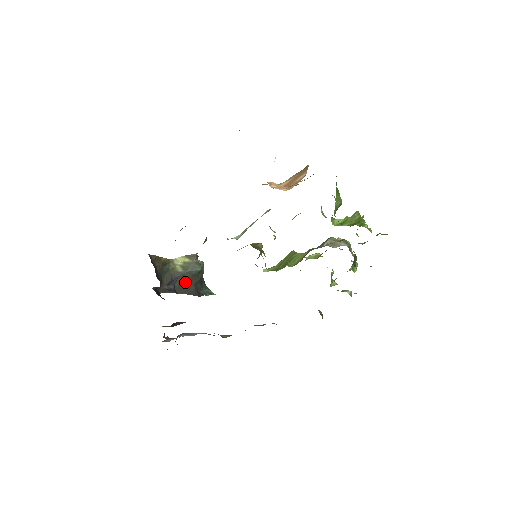
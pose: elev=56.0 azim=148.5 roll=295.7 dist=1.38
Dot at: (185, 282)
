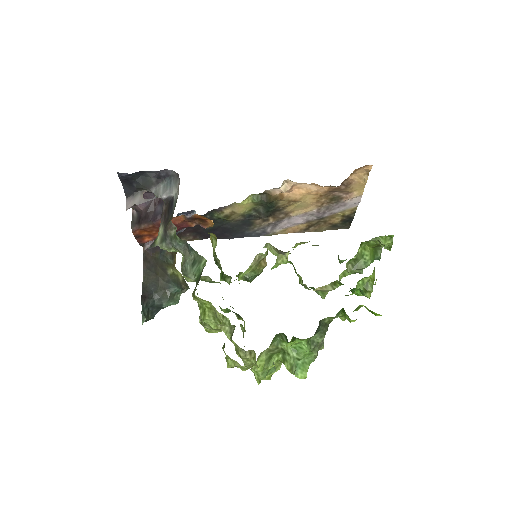
Dot at: (156, 280)
